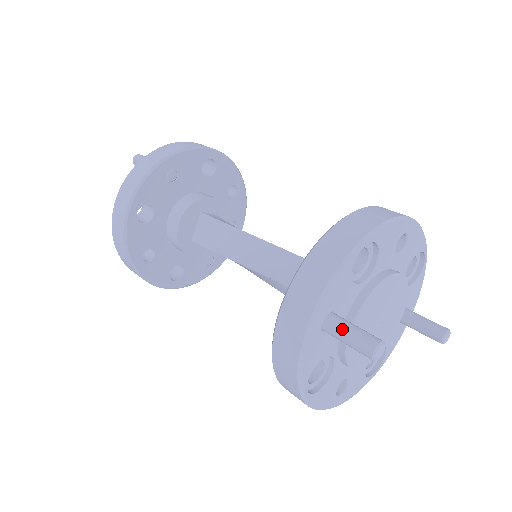
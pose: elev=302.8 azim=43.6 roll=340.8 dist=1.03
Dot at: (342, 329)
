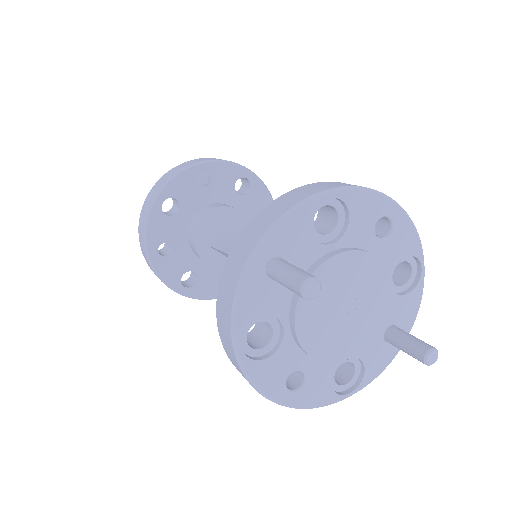
Dot at: (282, 267)
